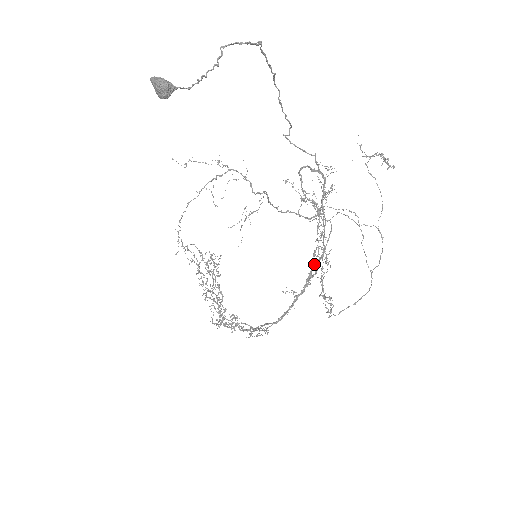
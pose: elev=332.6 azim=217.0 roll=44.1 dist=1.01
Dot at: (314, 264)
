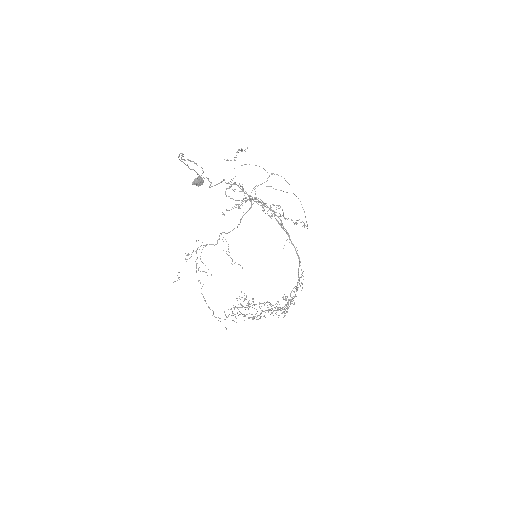
Dot at: (276, 220)
